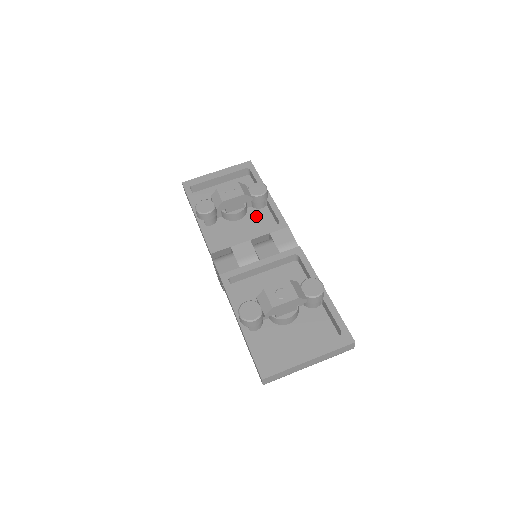
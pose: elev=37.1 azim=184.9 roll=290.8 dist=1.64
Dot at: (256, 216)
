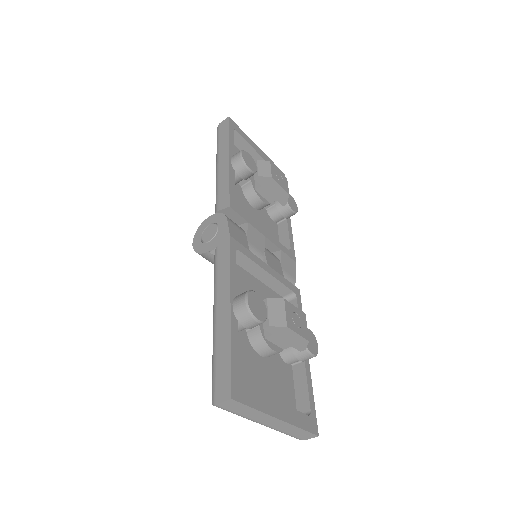
Dot at: (267, 221)
